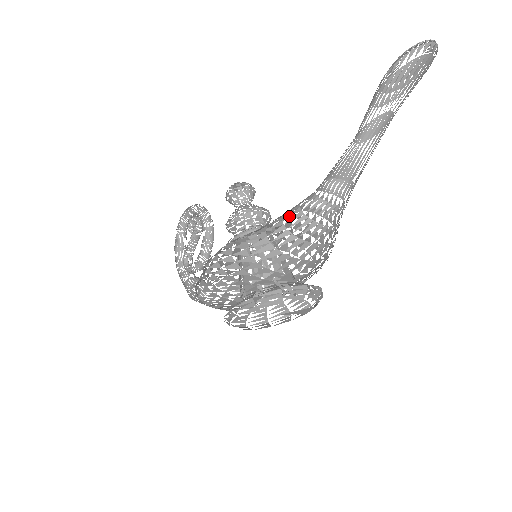
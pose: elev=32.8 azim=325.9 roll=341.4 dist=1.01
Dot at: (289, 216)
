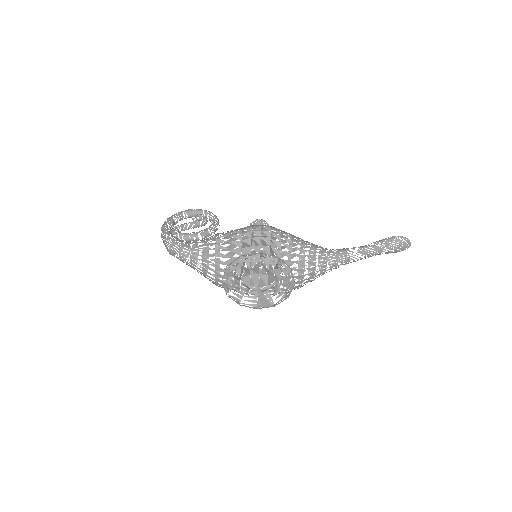
Dot at: occluded
